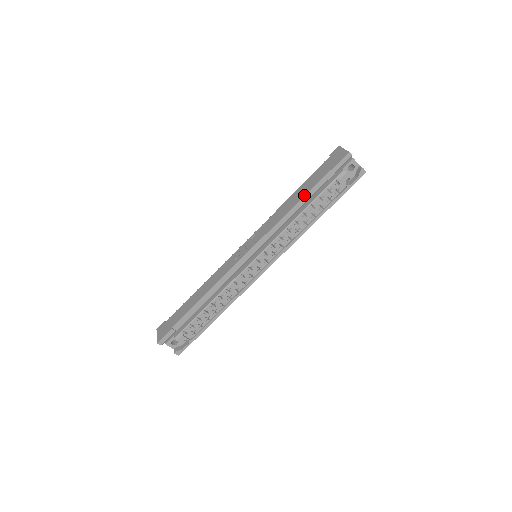
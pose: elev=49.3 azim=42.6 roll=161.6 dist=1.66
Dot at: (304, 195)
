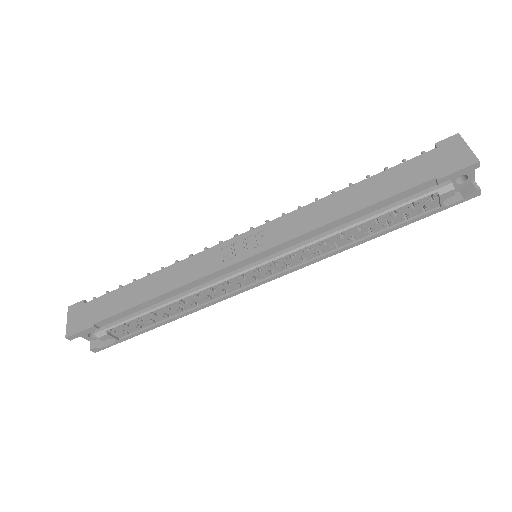
Dot at: (374, 203)
